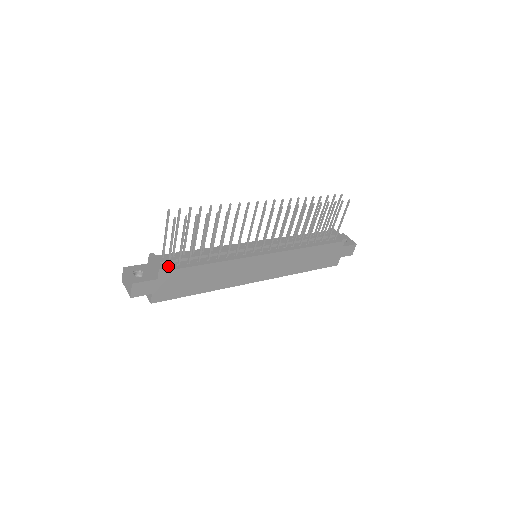
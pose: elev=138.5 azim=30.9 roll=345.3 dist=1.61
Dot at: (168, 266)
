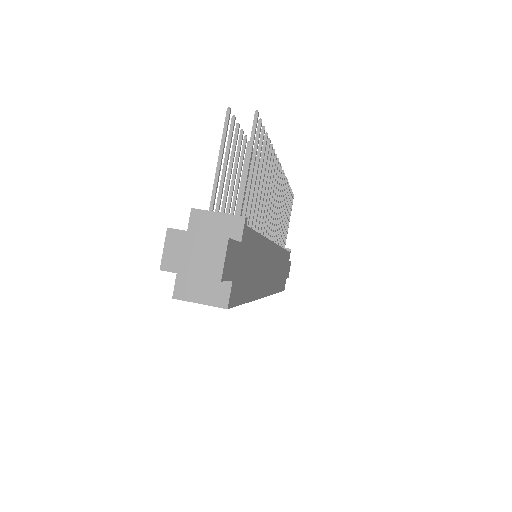
Dot at: occluded
